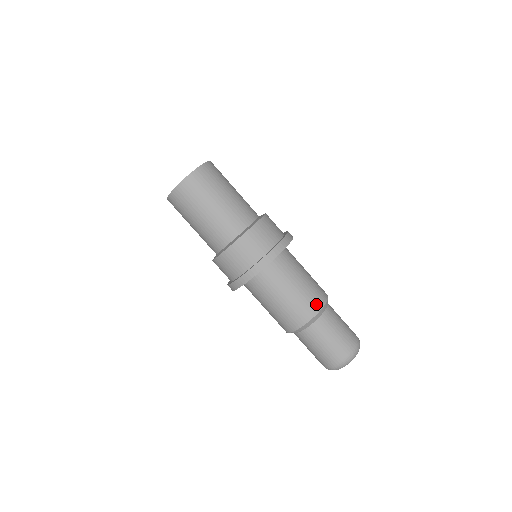
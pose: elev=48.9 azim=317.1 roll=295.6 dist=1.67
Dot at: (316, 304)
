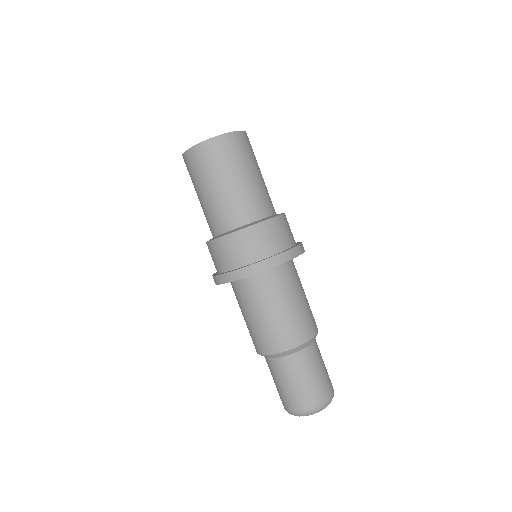
Dot at: (295, 338)
